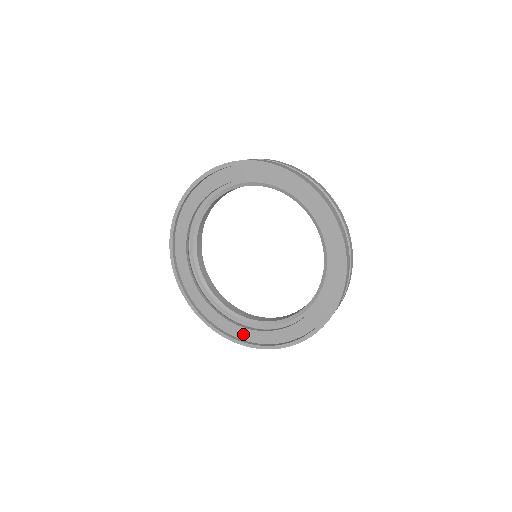
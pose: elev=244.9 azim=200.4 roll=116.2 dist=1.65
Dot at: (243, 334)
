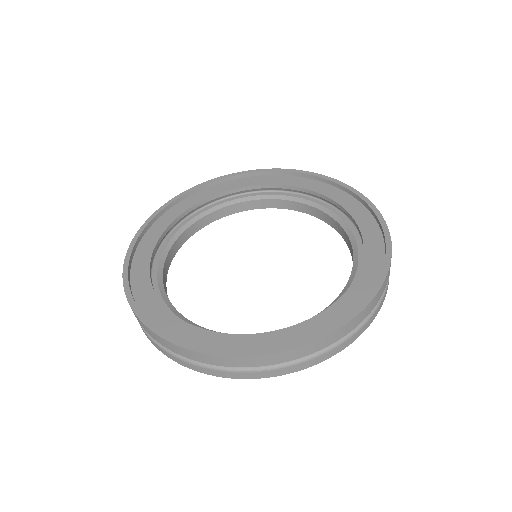
Dot at: (152, 309)
